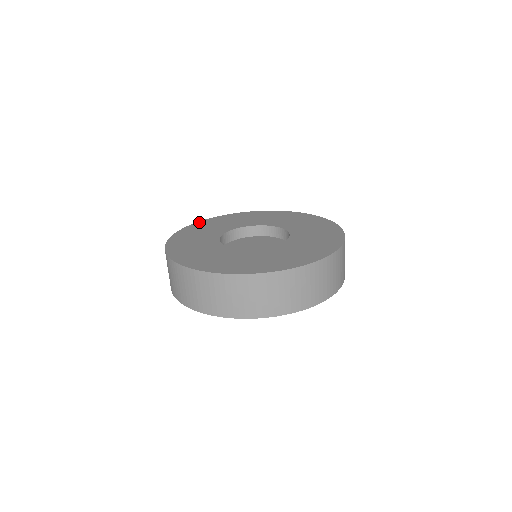
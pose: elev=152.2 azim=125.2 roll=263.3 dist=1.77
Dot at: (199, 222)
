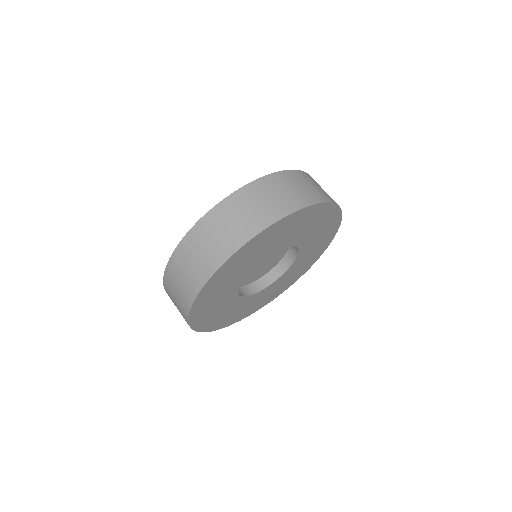
Dot at: occluded
